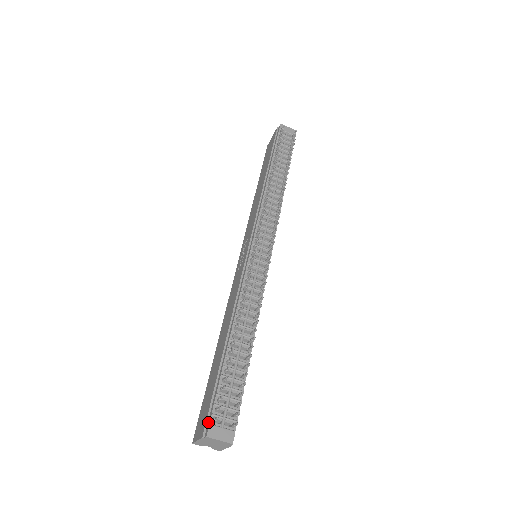
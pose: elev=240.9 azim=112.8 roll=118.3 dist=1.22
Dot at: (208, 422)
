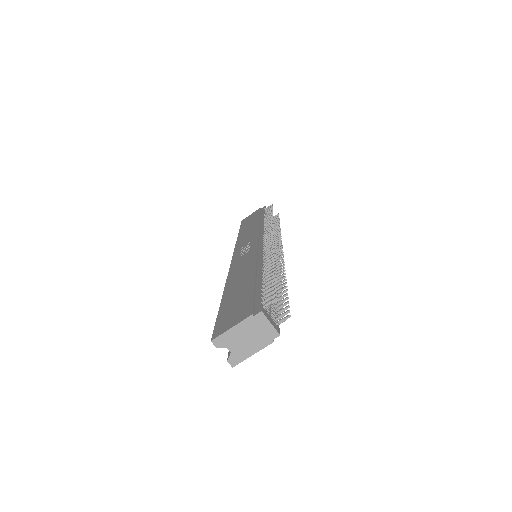
Dot at: (256, 307)
